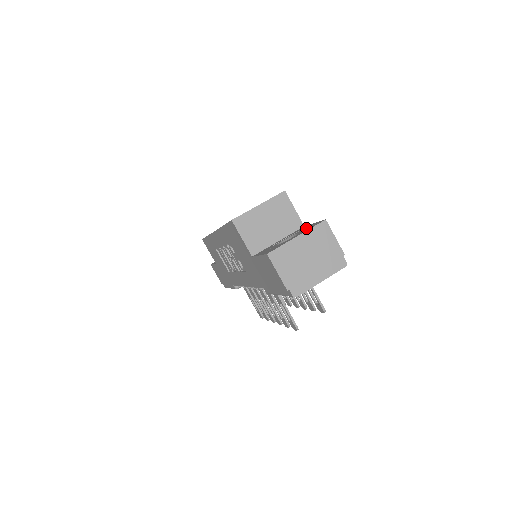
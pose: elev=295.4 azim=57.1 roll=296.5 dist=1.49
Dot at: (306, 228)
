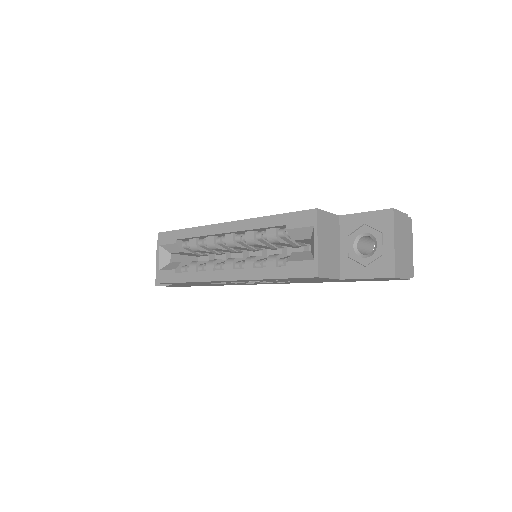
Dot at: (373, 224)
